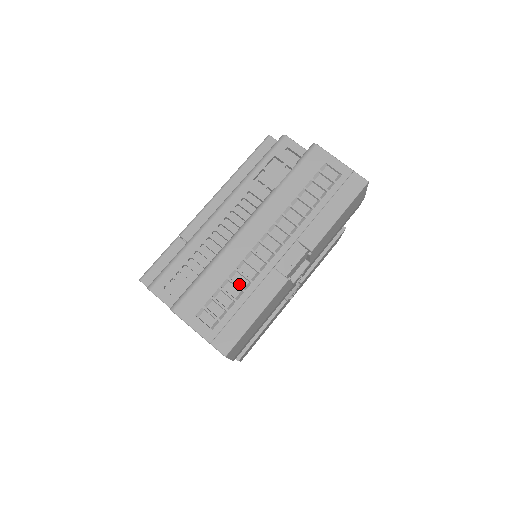
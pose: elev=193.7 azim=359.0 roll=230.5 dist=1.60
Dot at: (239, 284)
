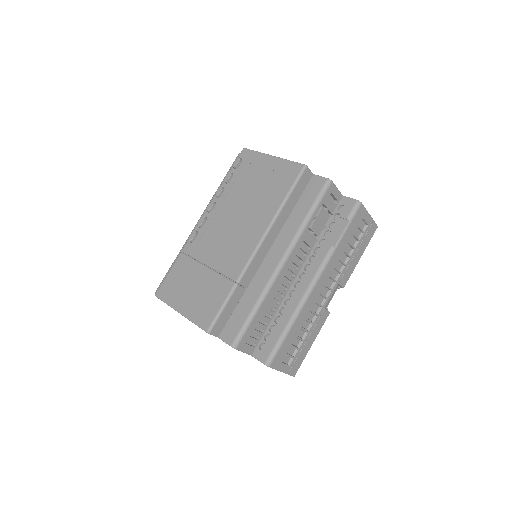
Dot at: (305, 328)
